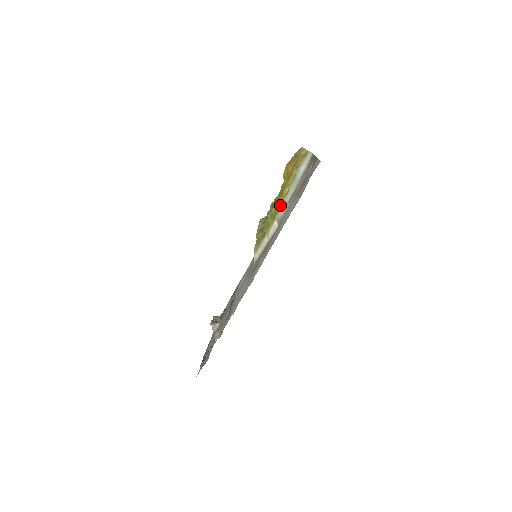
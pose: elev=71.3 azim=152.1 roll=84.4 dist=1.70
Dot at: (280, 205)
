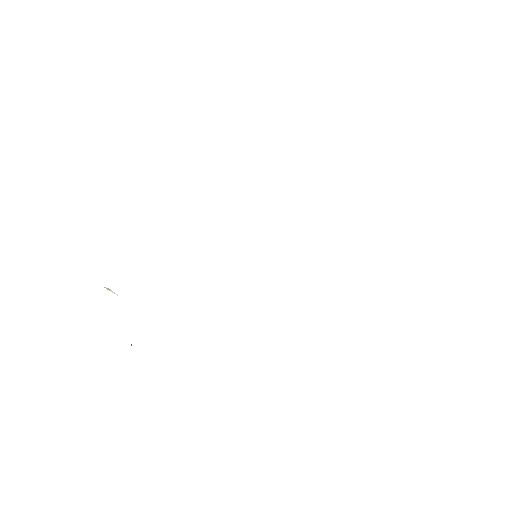
Dot at: occluded
